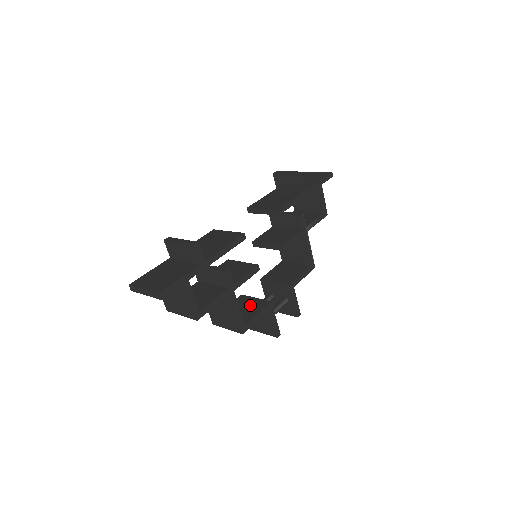
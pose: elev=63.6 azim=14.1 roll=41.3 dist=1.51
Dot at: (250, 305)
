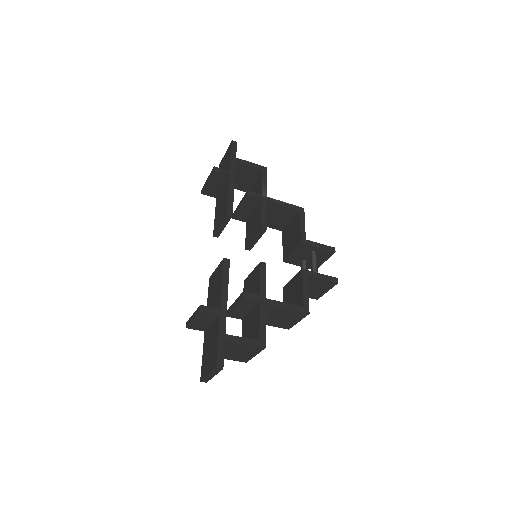
Dot at: (293, 288)
